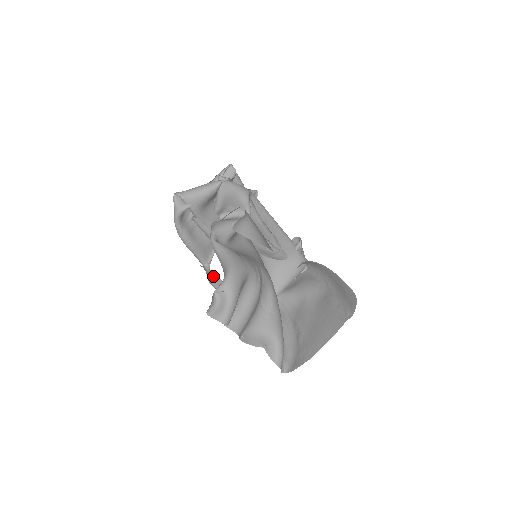
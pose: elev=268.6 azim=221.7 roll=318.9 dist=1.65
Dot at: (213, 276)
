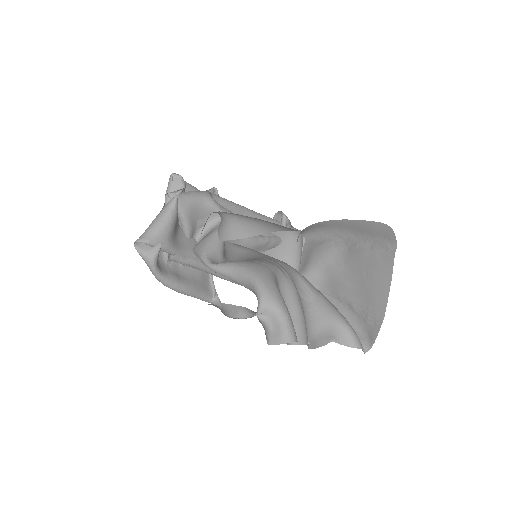
Dot at: (225, 307)
